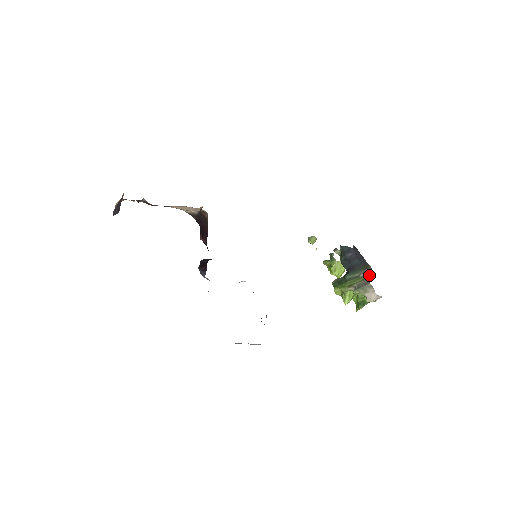
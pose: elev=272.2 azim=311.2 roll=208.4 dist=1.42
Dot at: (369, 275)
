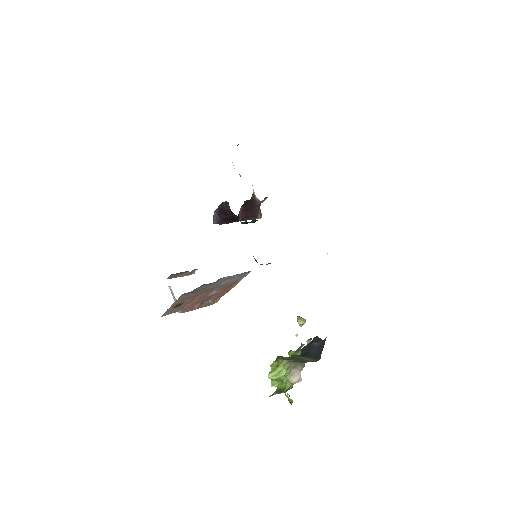
Dot at: (312, 361)
